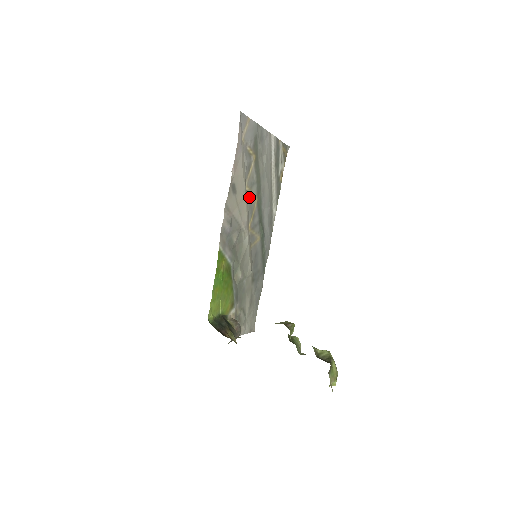
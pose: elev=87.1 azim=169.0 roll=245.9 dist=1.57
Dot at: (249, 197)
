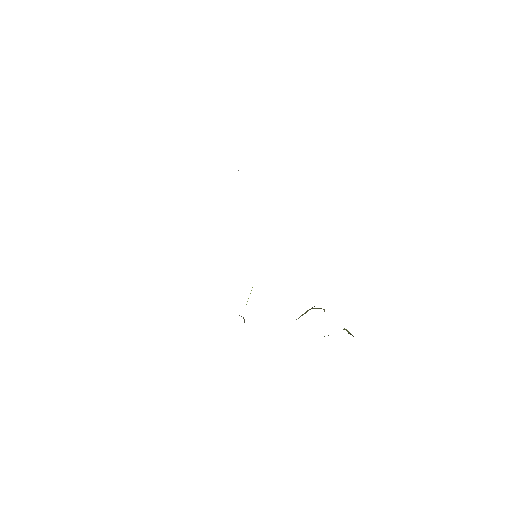
Dot at: occluded
